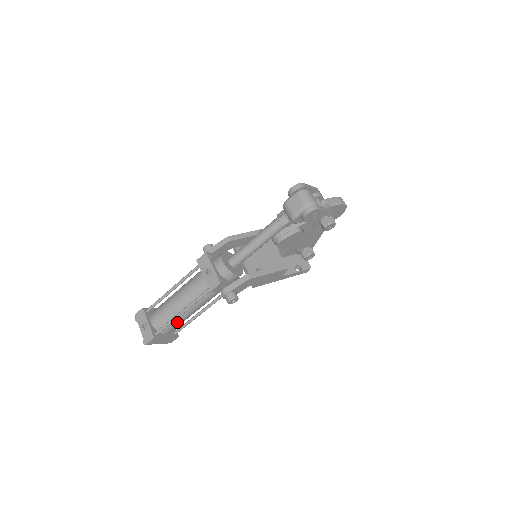
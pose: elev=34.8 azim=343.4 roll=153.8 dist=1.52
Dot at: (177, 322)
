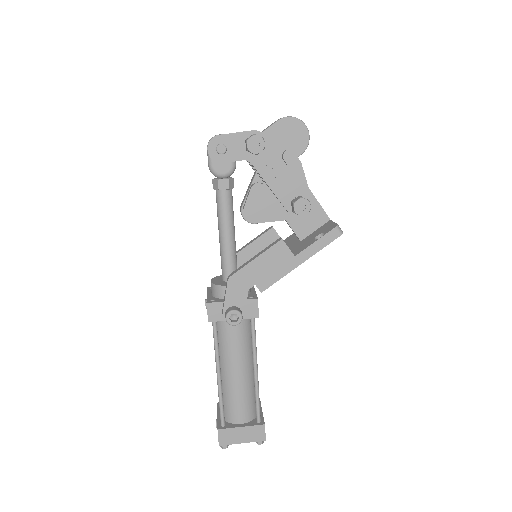
Dot at: (234, 396)
